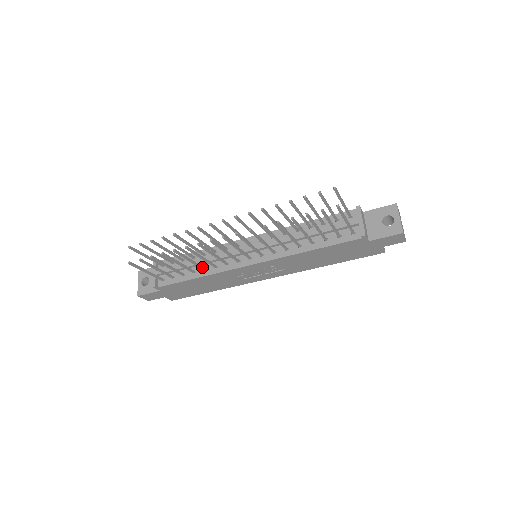
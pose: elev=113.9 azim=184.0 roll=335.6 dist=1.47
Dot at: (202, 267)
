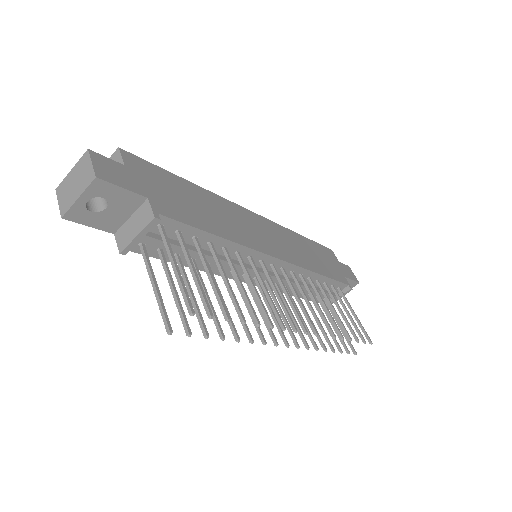
Dot at: occluded
